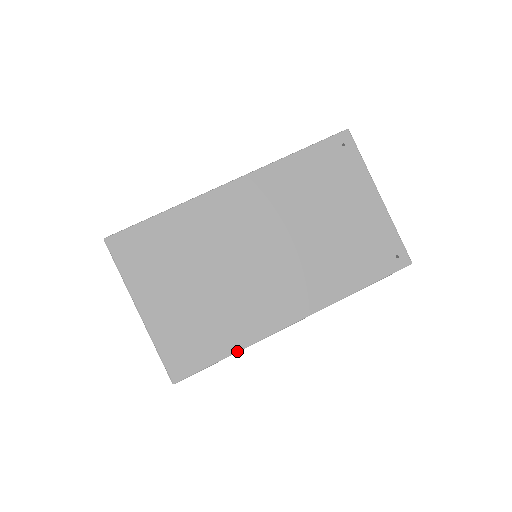
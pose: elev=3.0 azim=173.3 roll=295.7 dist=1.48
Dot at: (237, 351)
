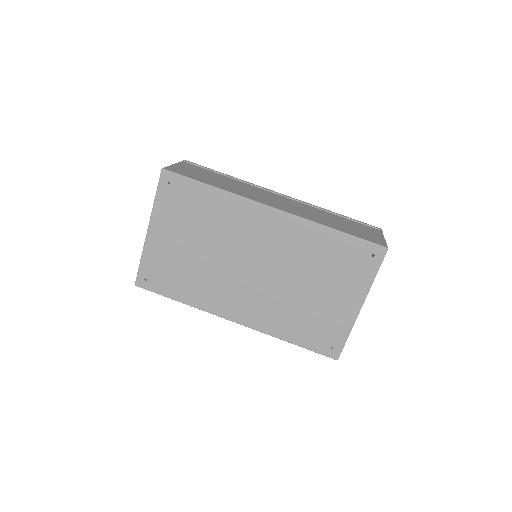
Dot at: (185, 303)
